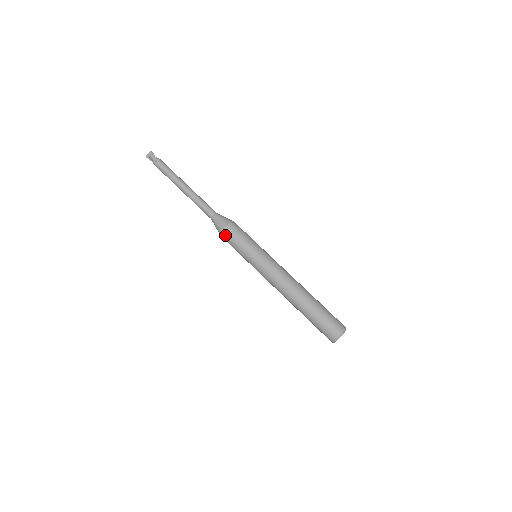
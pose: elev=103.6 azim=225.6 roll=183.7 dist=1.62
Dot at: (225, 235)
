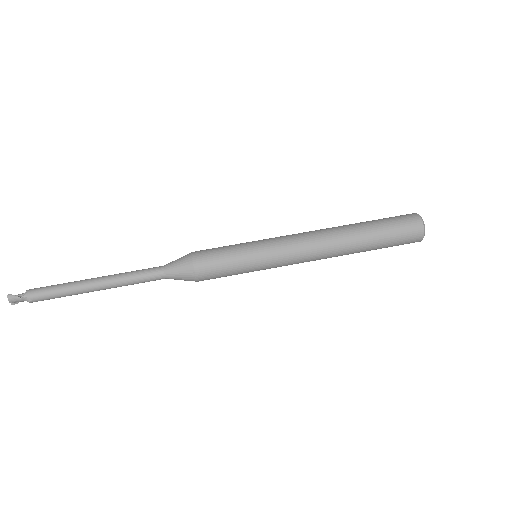
Dot at: occluded
